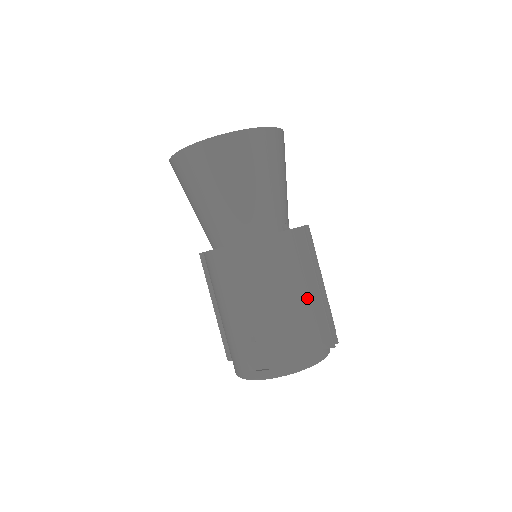
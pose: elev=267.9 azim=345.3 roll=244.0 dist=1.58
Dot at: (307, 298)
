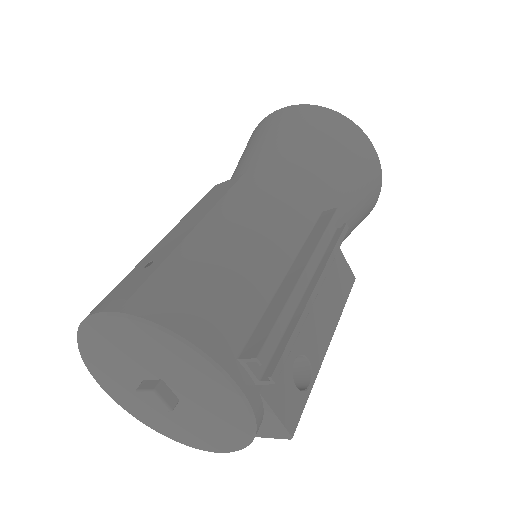
Dot at: (276, 274)
